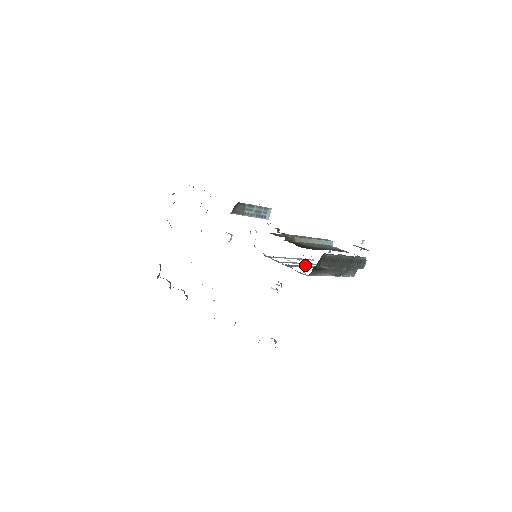
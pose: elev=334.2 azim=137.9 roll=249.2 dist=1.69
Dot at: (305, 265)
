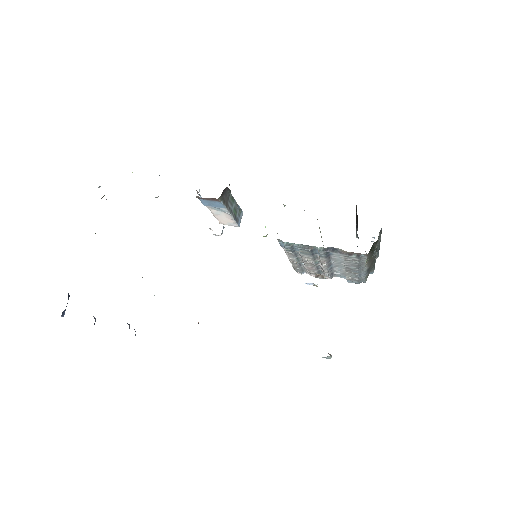
Dot at: (331, 259)
